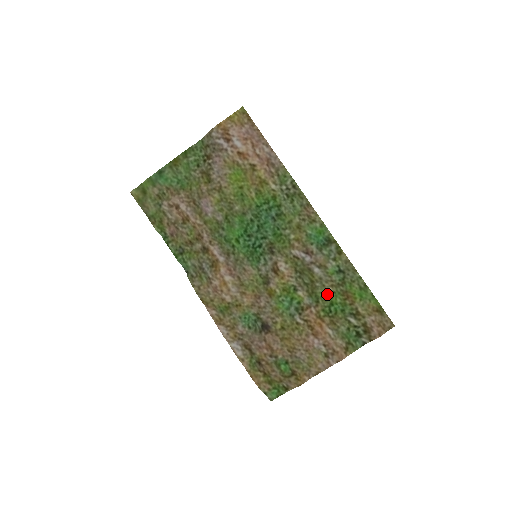
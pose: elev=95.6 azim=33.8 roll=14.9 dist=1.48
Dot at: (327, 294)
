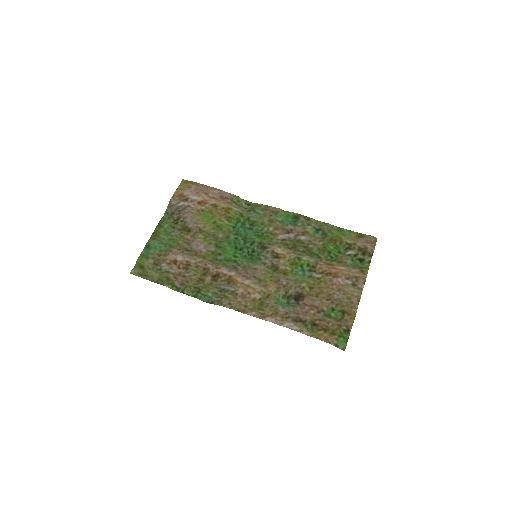
Dot at: (321, 248)
